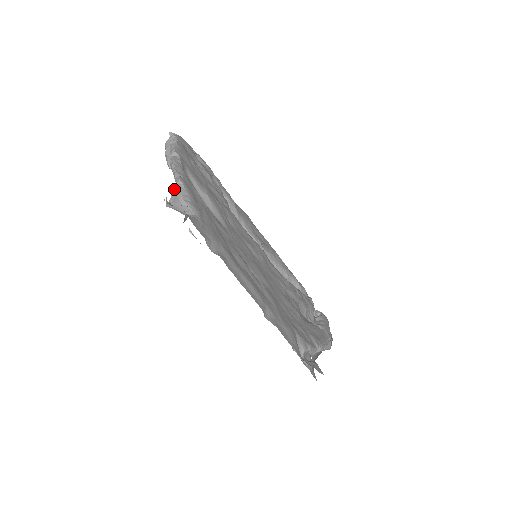
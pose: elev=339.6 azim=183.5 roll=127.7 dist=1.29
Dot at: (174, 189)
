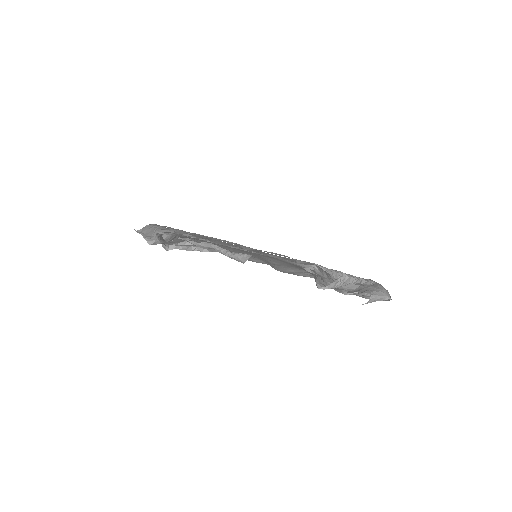
Dot at: occluded
